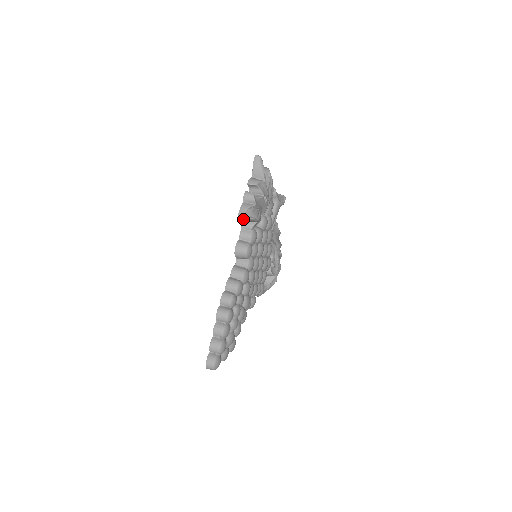
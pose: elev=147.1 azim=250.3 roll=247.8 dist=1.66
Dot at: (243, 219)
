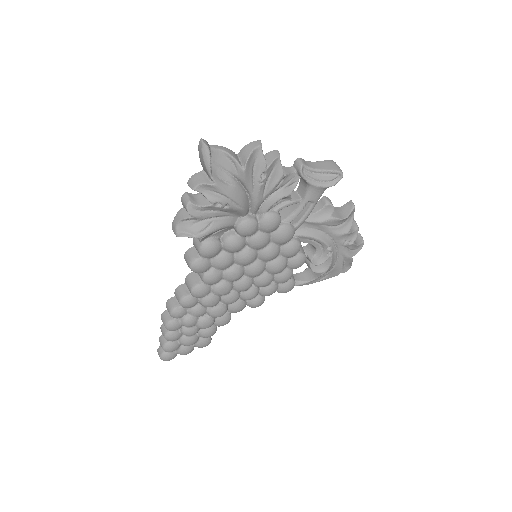
Dot at: (174, 232)
